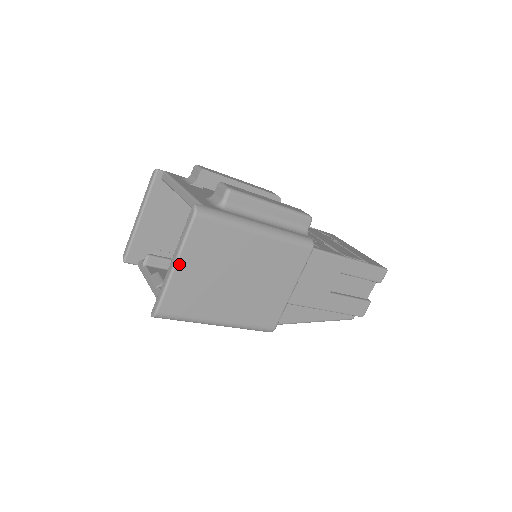
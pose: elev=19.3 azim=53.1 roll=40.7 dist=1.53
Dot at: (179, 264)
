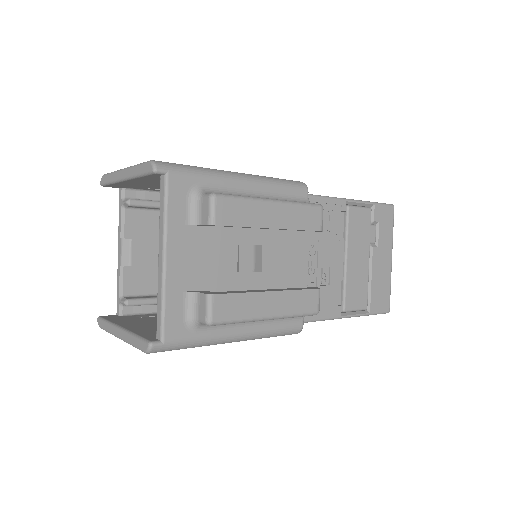
Dot at: occluded
